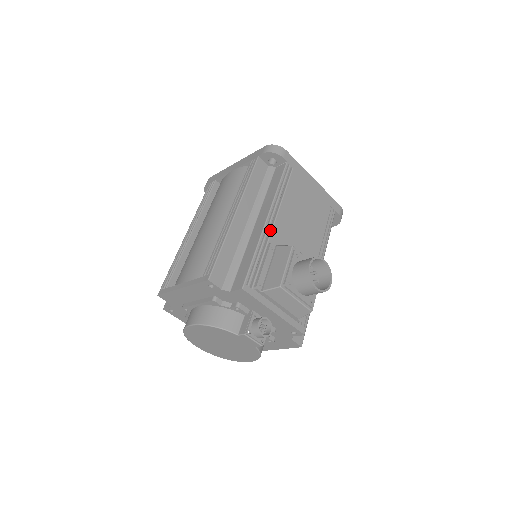
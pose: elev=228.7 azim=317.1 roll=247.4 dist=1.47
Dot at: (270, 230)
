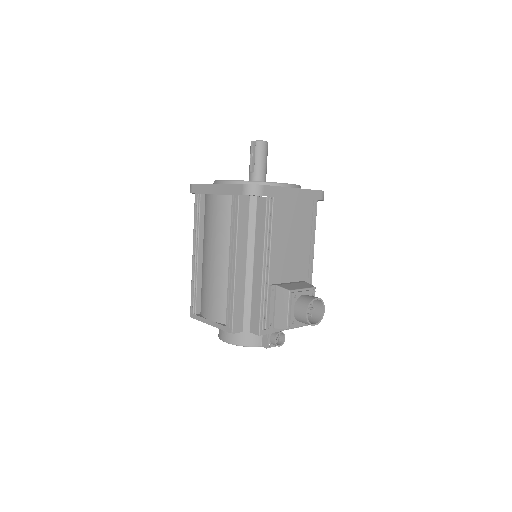
Dot at: (267, 272)
